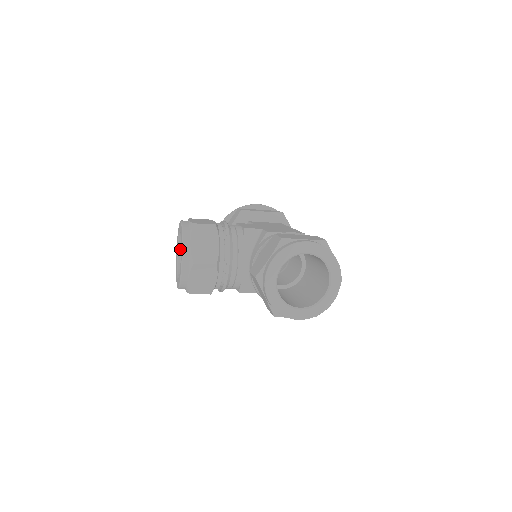
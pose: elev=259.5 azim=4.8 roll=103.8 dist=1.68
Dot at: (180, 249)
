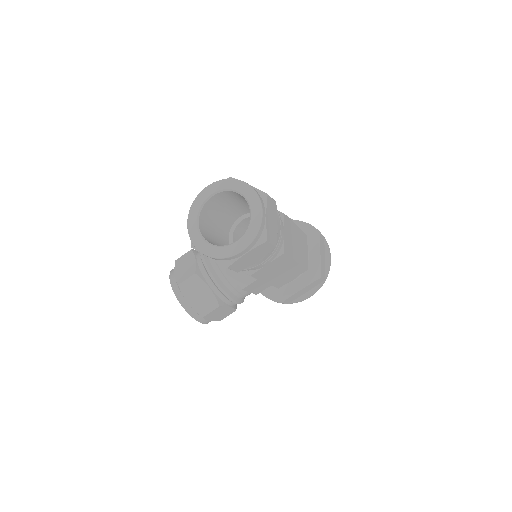
Dot at: occluded
